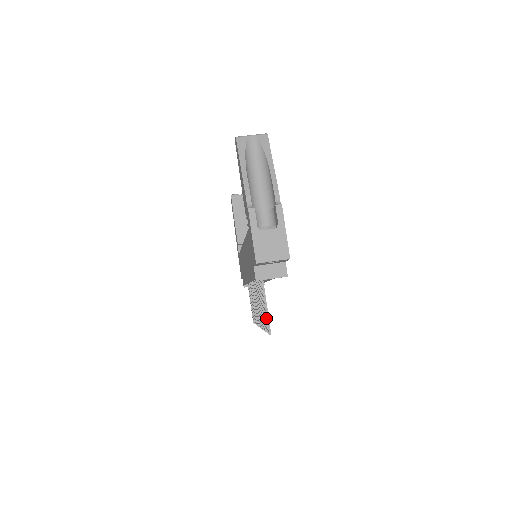
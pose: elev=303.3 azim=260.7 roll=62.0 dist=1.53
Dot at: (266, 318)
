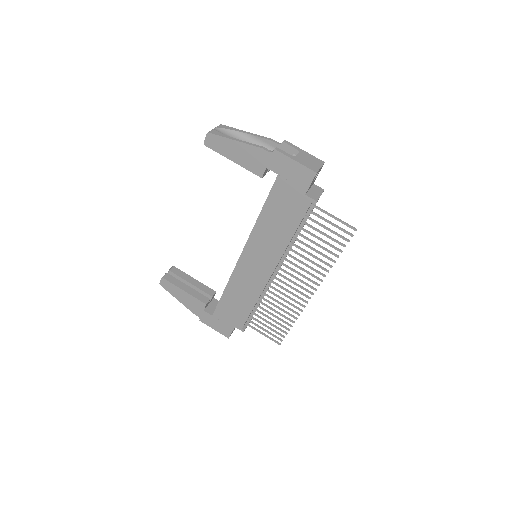
Dot at: (341, 228)
